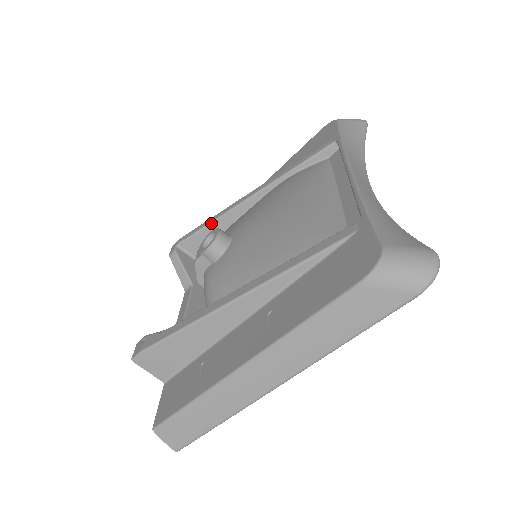
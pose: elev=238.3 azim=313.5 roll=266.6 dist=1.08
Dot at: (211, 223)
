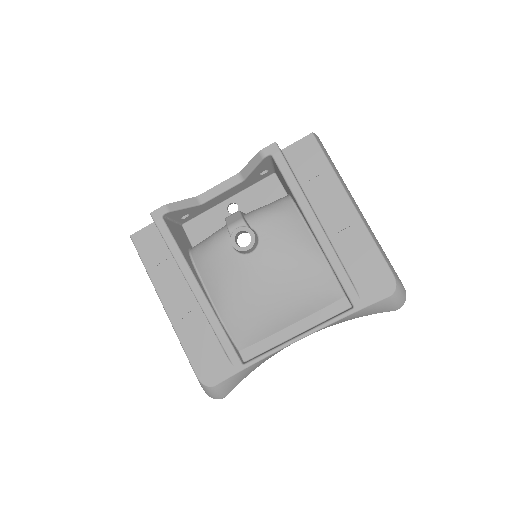
Dot at: (291, 192)
